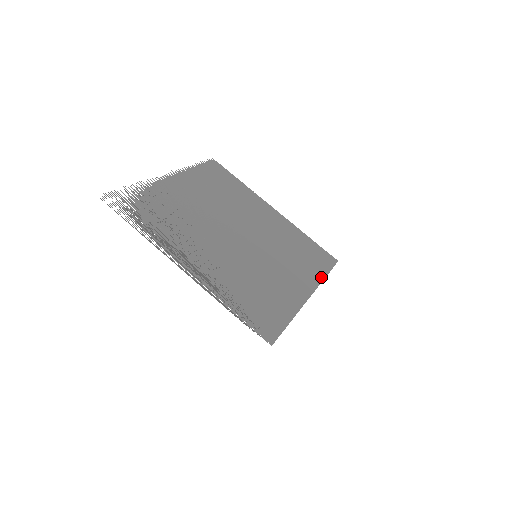
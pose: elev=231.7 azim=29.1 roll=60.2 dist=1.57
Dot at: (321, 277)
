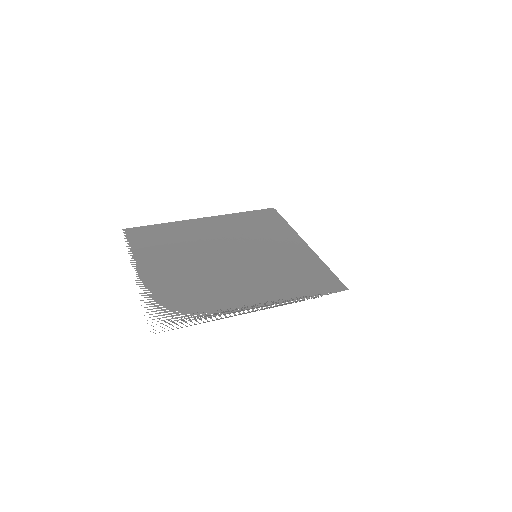
Dot at: (289, 227)
